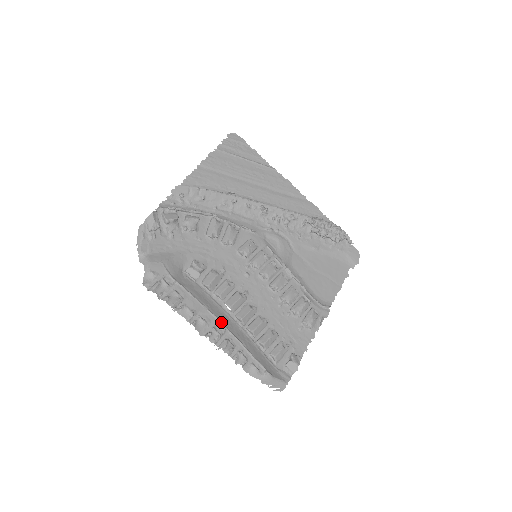
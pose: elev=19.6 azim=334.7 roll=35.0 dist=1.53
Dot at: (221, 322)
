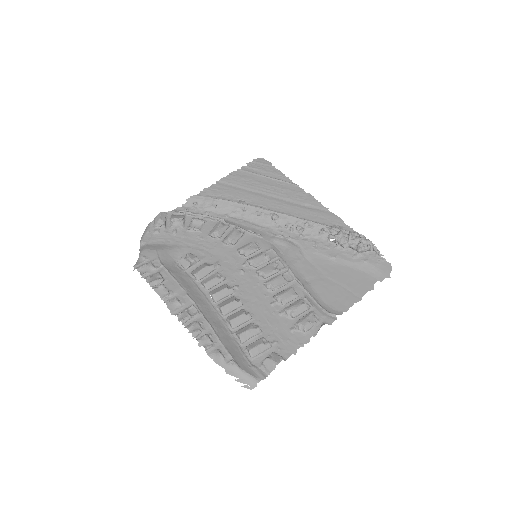
Dot at: (197, 306)
